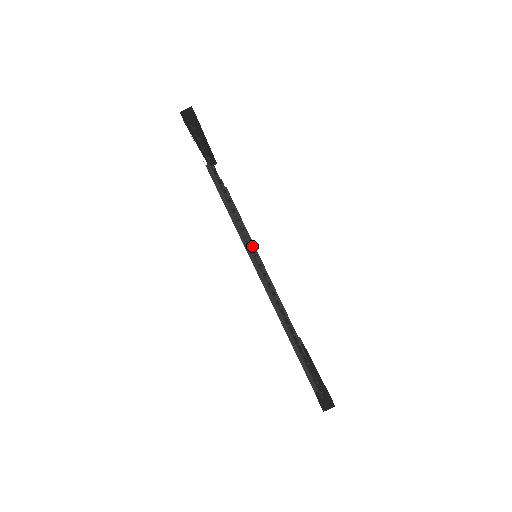
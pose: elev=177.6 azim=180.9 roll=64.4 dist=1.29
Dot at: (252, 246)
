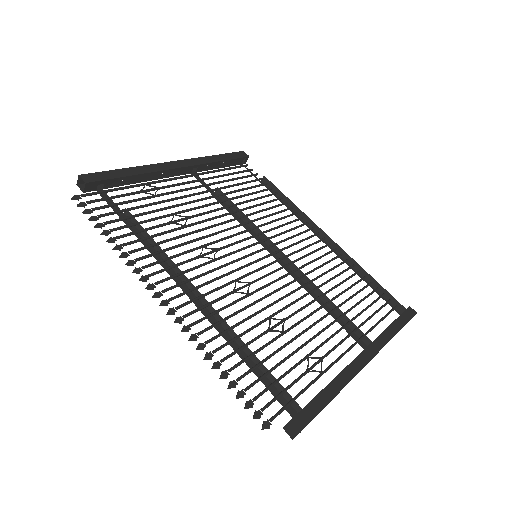
Dot at: occluded
